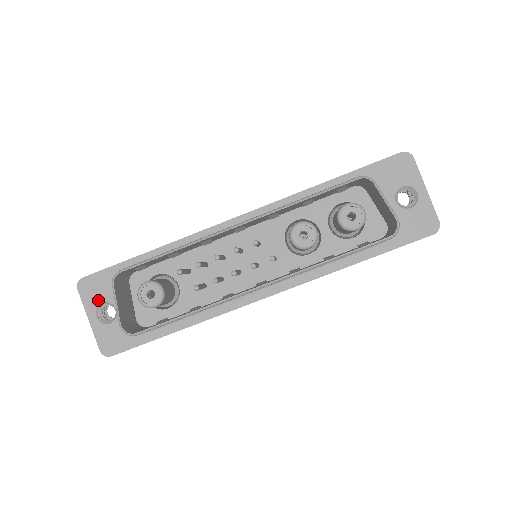
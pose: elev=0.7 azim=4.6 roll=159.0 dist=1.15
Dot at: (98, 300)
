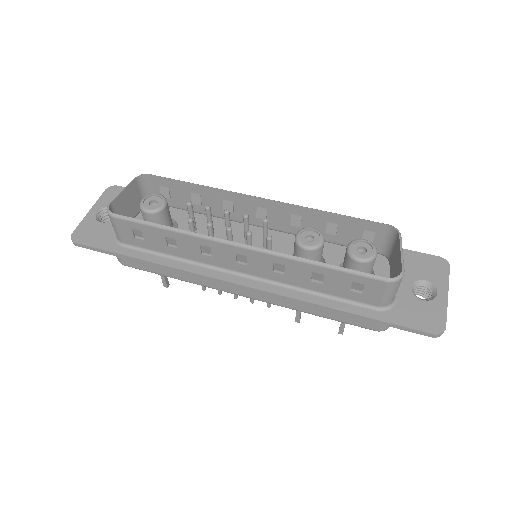
Dot at: occluded
